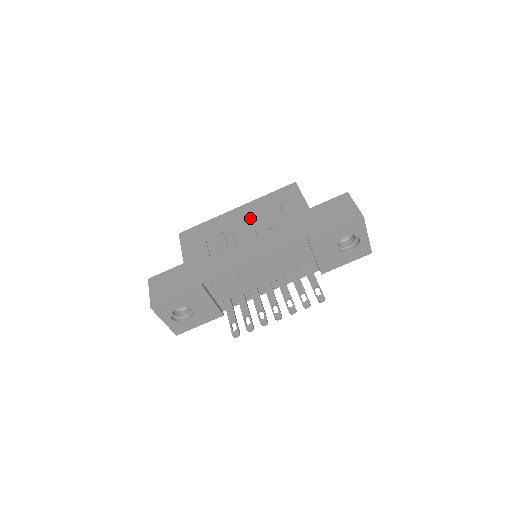
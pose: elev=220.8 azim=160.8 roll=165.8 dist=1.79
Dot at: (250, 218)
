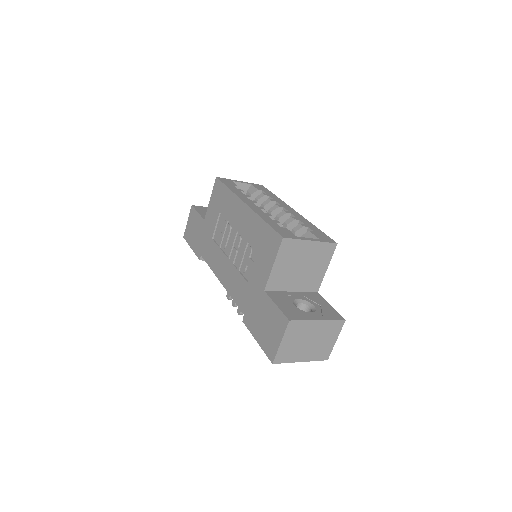
Dot at: (241, 233)
